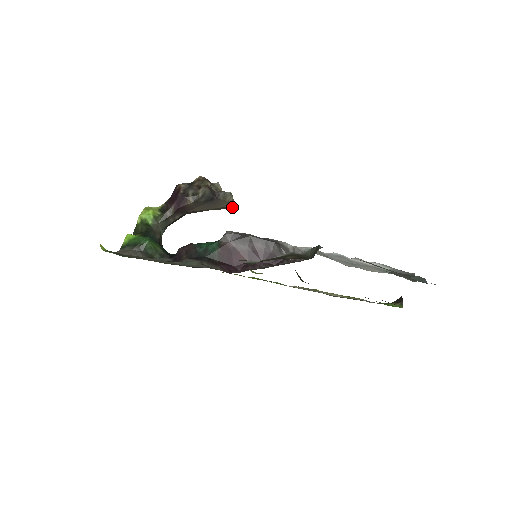
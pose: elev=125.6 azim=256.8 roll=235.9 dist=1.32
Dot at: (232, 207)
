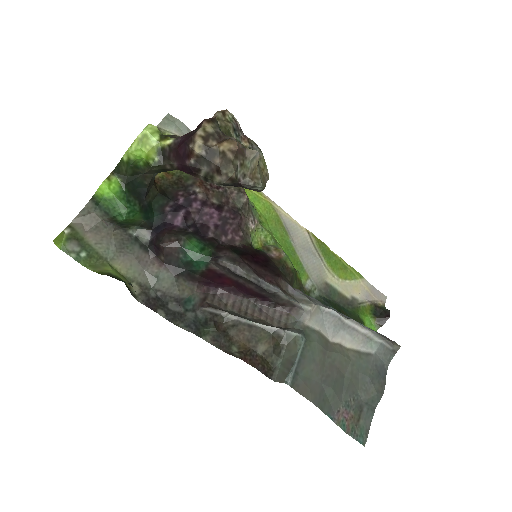
Dot at: occluded
